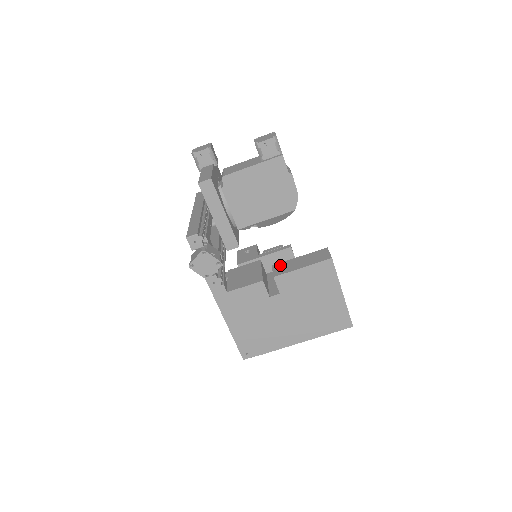
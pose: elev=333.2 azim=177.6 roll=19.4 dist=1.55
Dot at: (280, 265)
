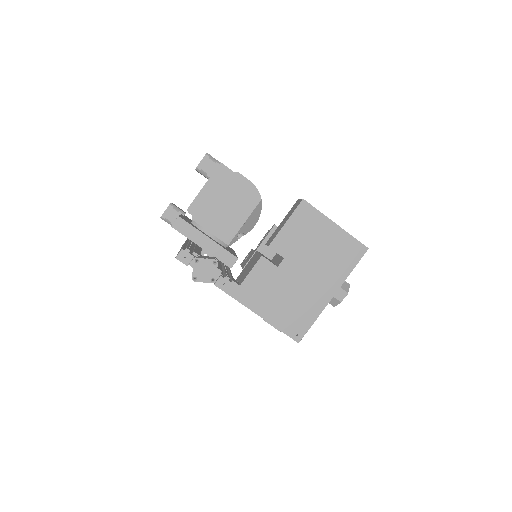
Dot at: (270, 238)
